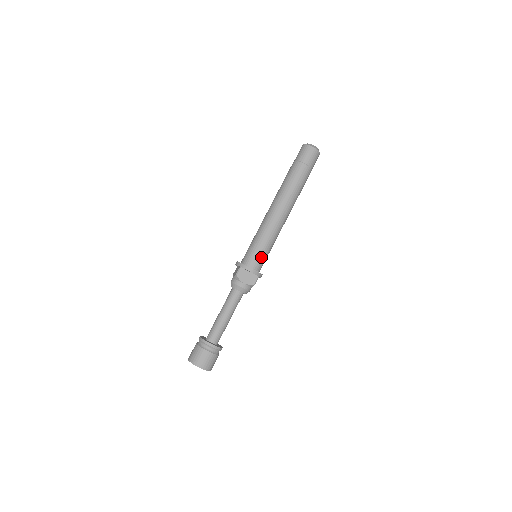
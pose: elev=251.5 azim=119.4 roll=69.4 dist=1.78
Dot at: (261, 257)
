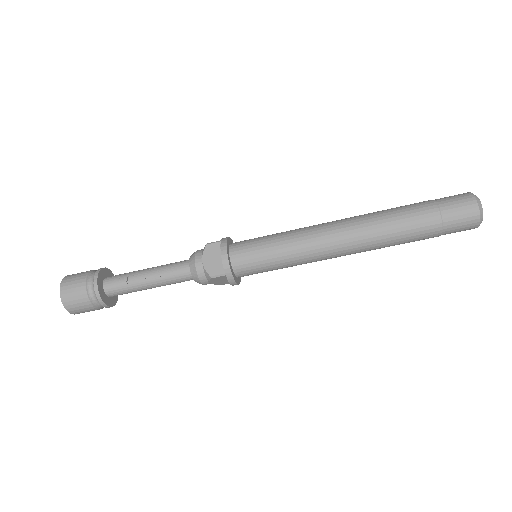
Dot at: (261, 272)
